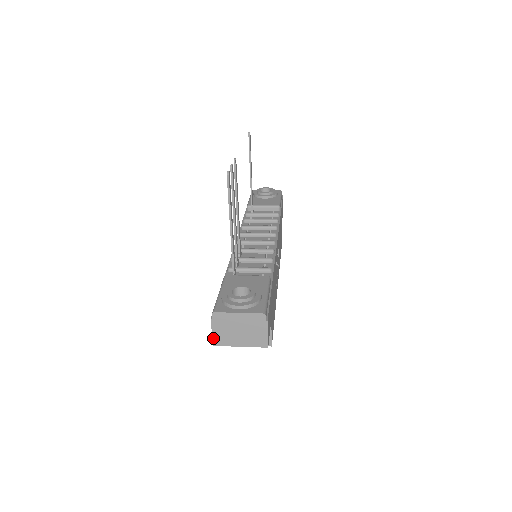
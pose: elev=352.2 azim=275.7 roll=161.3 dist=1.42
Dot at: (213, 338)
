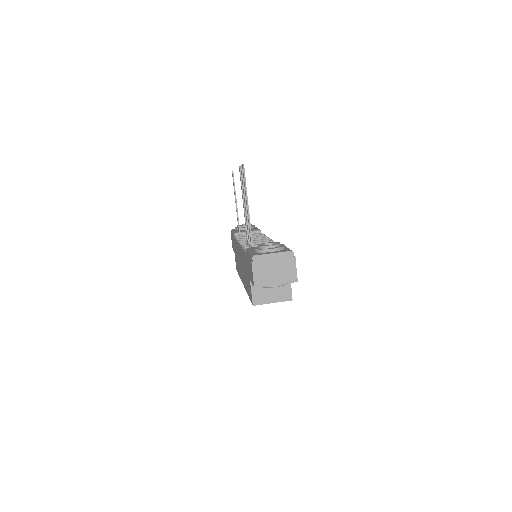
Dot at: (254, 280)
